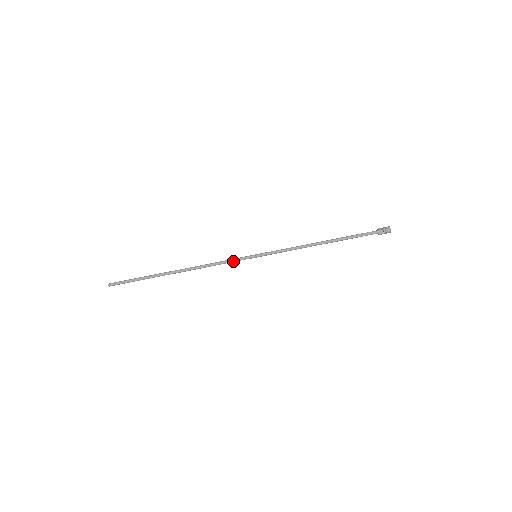
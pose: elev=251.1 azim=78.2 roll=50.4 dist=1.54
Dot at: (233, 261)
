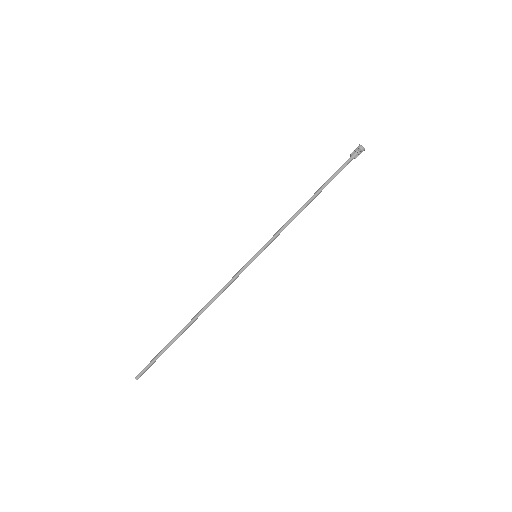
Dot at: (238, 276)
